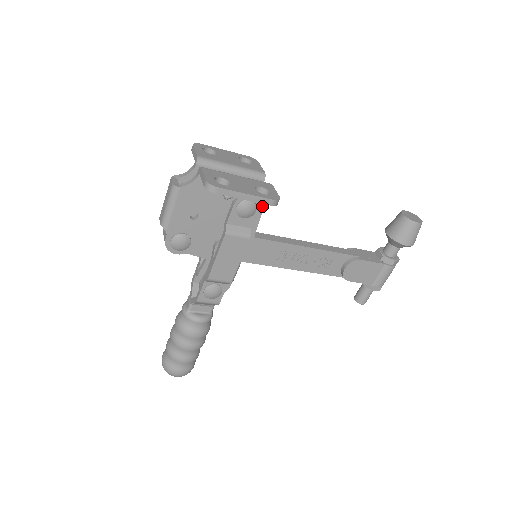
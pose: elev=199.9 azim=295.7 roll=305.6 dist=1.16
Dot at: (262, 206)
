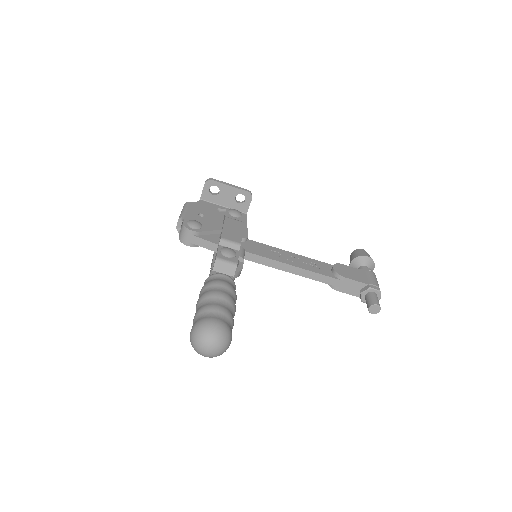
Dot at: (245, 220)
